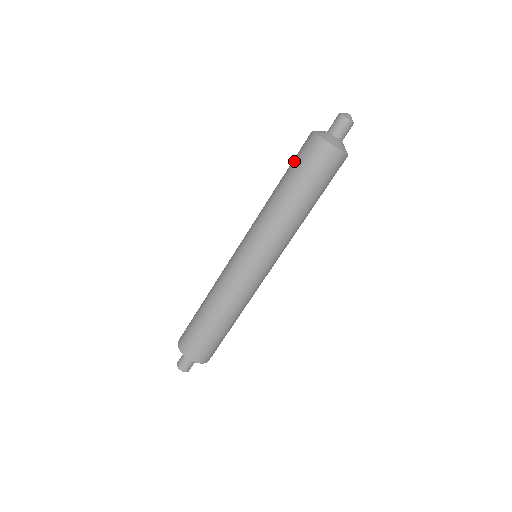
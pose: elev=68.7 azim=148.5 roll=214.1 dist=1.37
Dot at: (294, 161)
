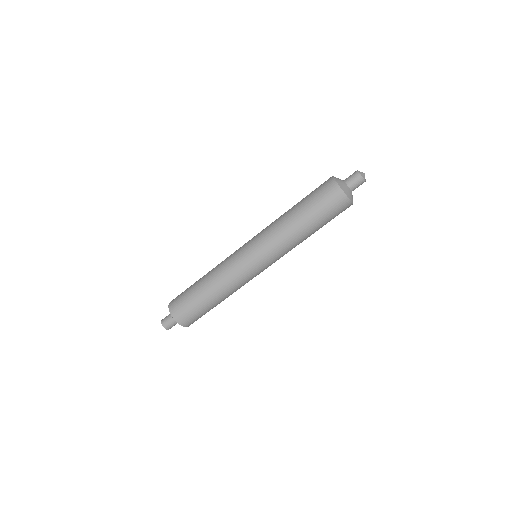
Dot at: (316, 202)
